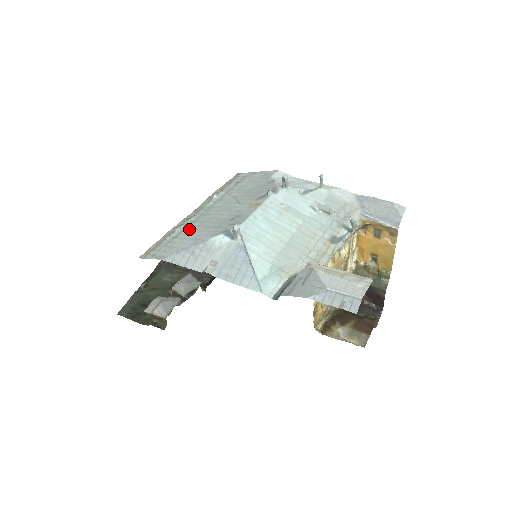
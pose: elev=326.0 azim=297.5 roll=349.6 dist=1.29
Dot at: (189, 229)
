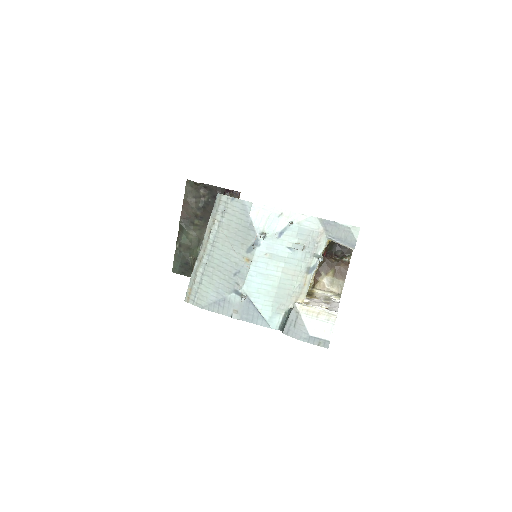
Dot at: (207, 275)
